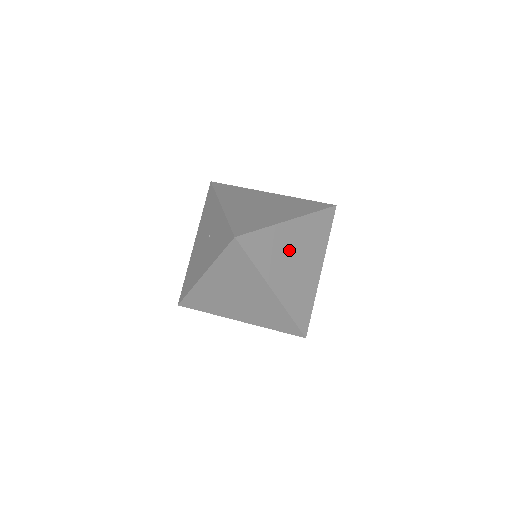
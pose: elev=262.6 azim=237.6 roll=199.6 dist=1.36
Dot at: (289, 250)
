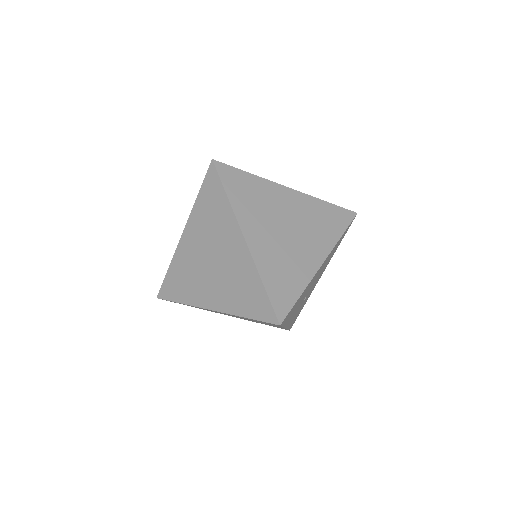
Dot at: (279, 213)
